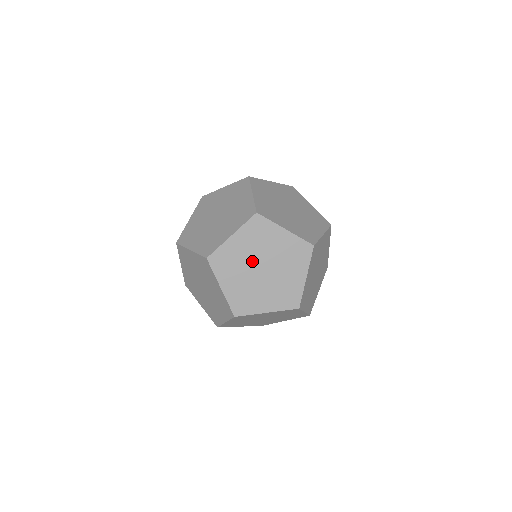
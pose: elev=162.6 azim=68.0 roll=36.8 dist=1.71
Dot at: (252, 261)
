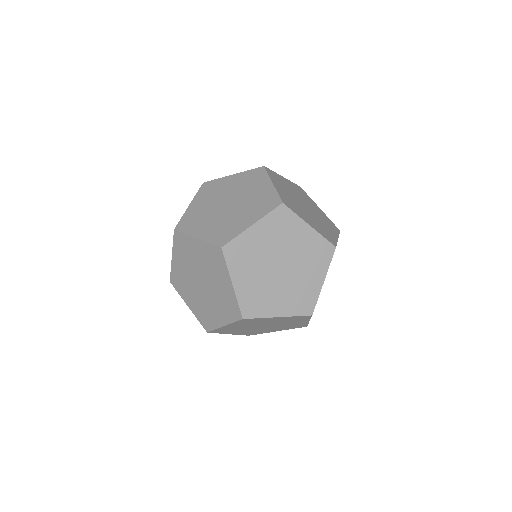
Dot at: (251, 327)
